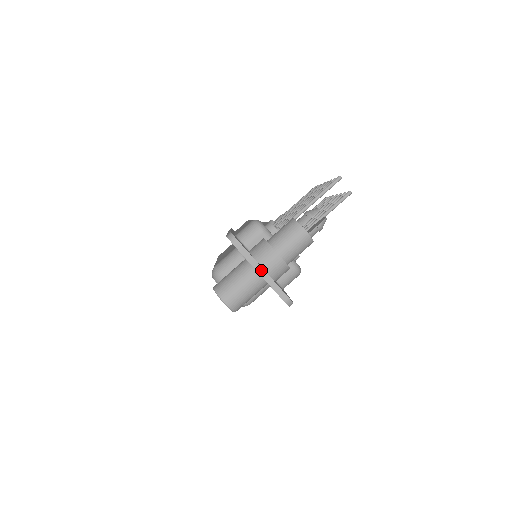
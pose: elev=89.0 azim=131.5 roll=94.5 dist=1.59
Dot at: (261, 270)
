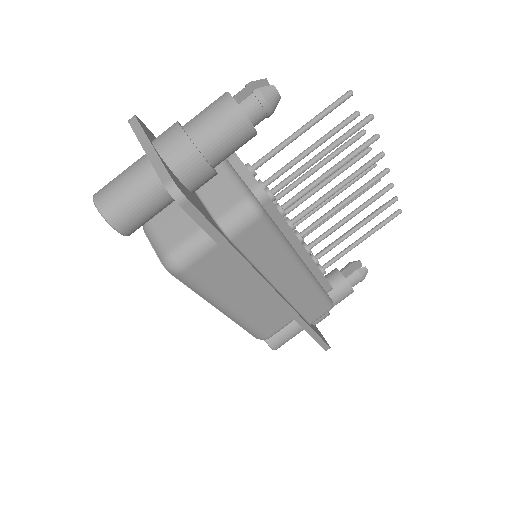
Dot at: (149, 147)
